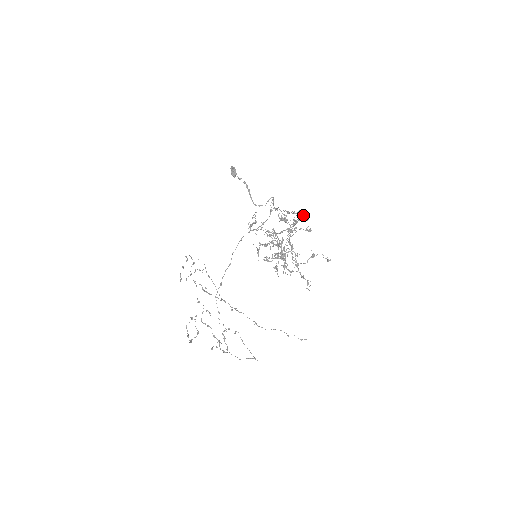
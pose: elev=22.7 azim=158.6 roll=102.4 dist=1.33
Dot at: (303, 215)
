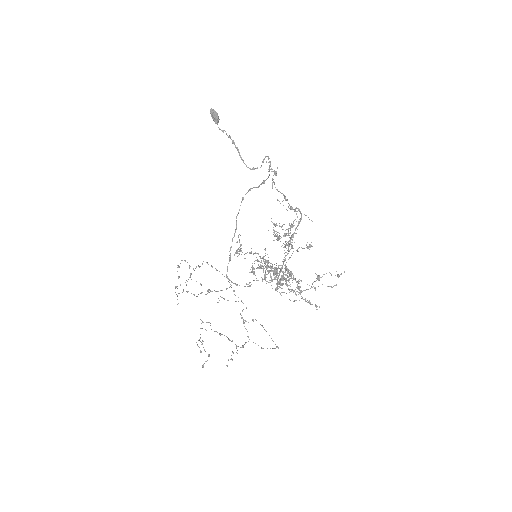
Dot at: (301, 219)
